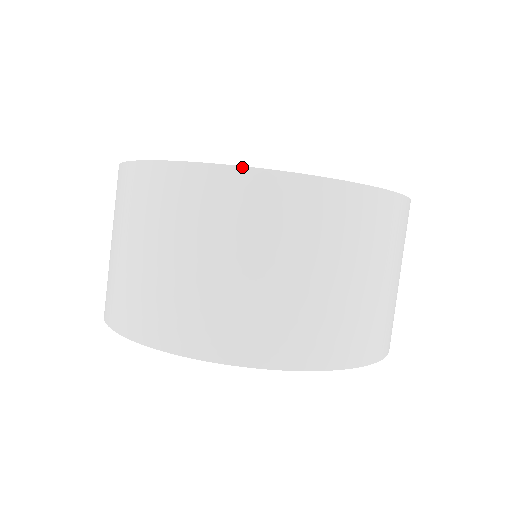
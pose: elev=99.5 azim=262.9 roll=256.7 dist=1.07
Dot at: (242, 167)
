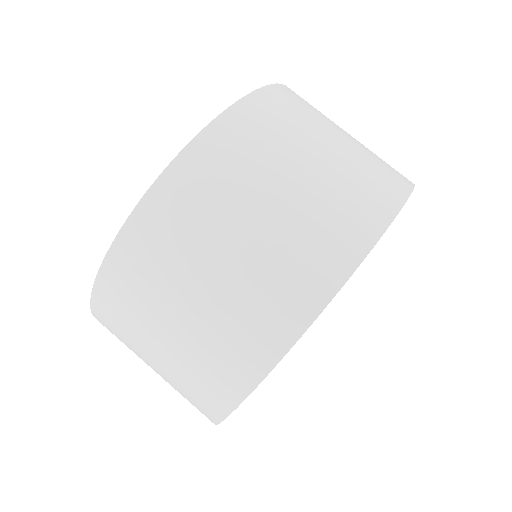
Dot at: (143, 198)
